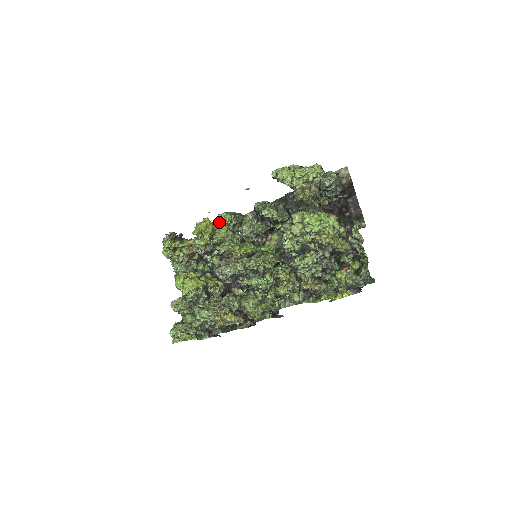
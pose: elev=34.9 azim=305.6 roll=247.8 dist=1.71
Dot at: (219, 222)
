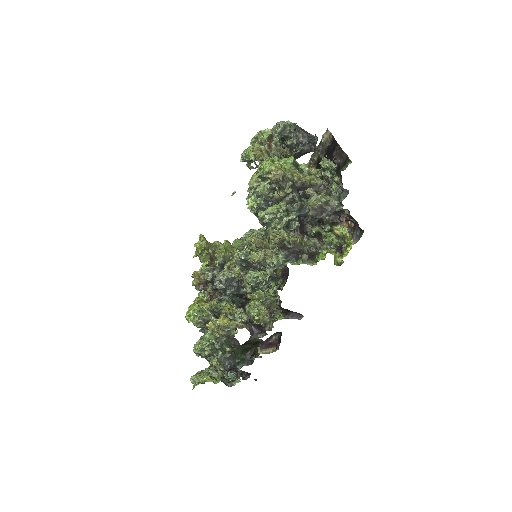
Dot at: (223, 243)
